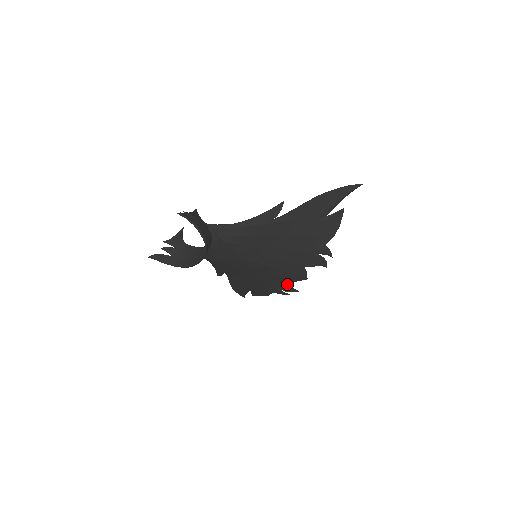
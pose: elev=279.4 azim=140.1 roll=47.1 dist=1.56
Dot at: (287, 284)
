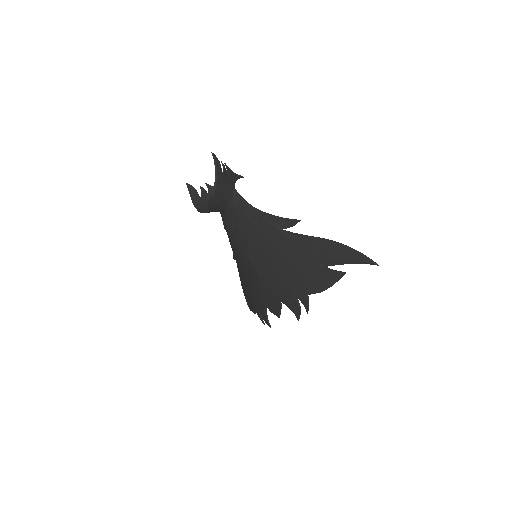
Dot at: (265, 309)
